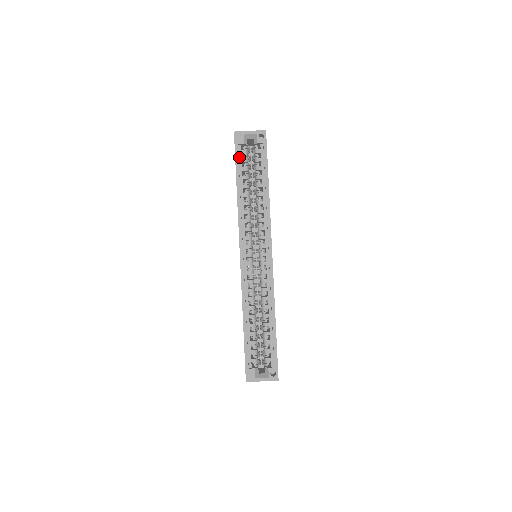
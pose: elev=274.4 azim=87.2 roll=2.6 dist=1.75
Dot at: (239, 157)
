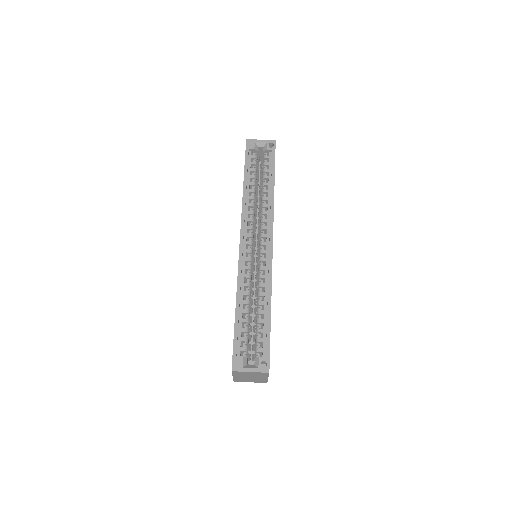
Dot at: (249, 160)
